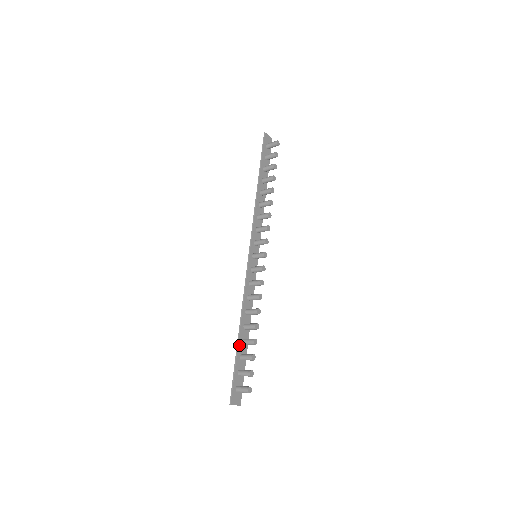
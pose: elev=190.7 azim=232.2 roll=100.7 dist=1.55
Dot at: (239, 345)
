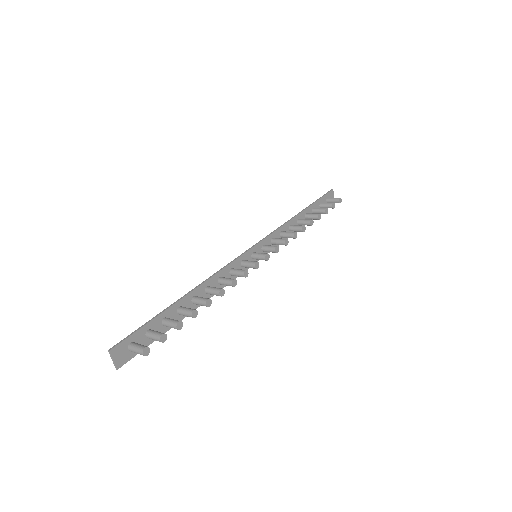
Dot at: (173, 307)
